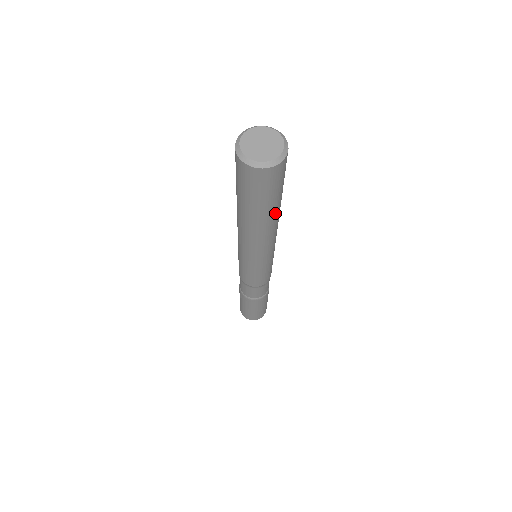
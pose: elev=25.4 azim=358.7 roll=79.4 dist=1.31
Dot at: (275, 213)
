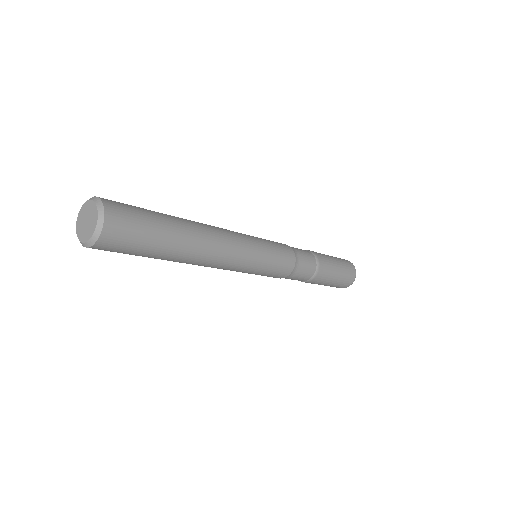
Dot at: (174, 256)
